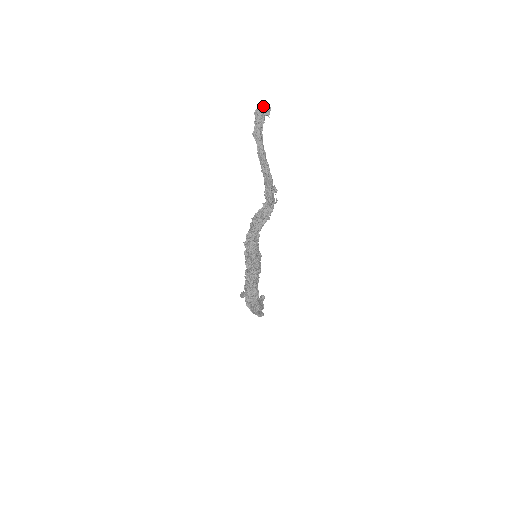
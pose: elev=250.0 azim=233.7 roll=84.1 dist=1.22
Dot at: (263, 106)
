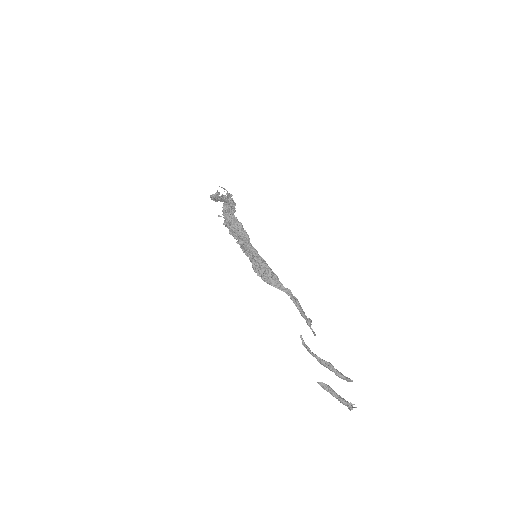
Dot at: occluded
